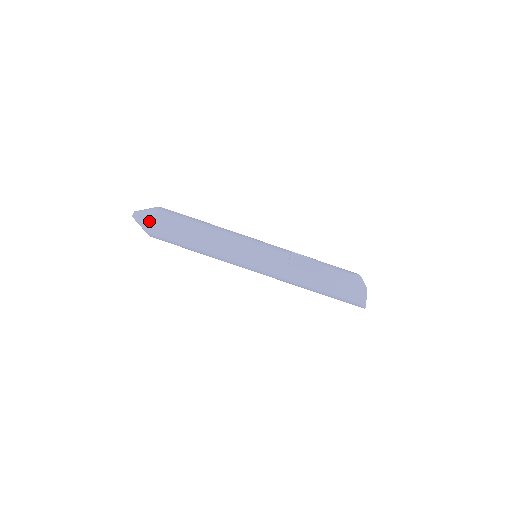
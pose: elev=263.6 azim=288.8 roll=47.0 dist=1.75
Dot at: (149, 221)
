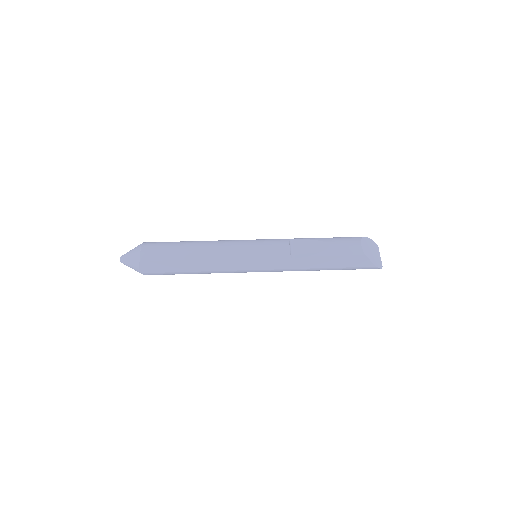
Dot at: (138, 263)
